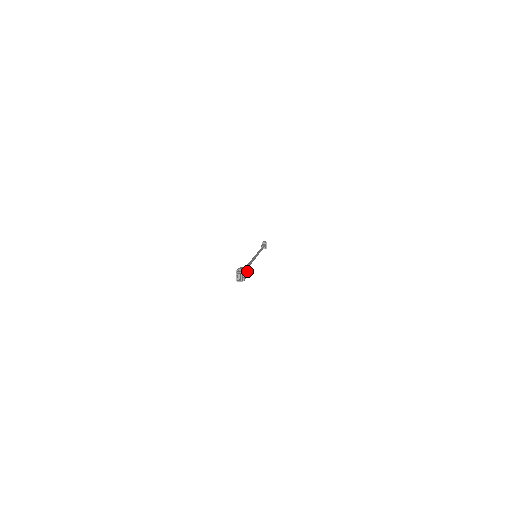
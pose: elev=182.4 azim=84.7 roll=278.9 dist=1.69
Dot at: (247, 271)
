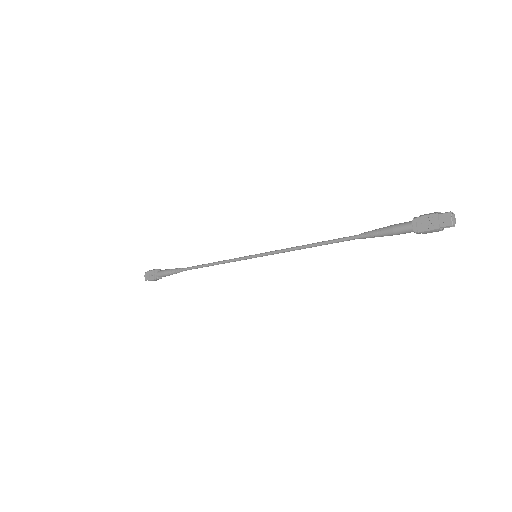
Dot at: occluded
